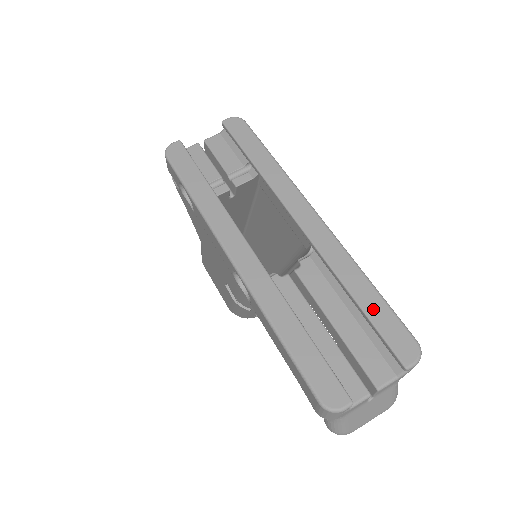
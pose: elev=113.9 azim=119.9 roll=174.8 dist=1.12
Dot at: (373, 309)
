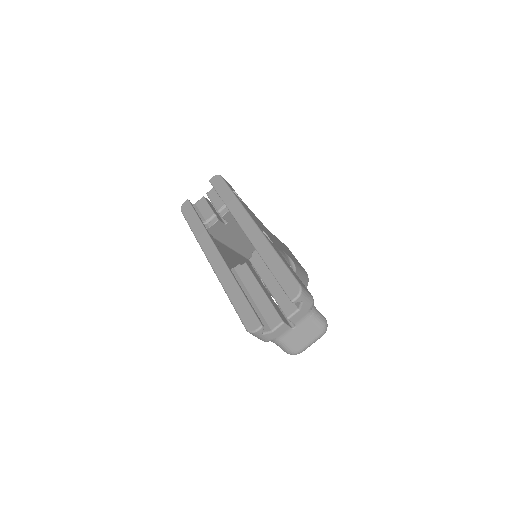
Dot at: (277, 271)
